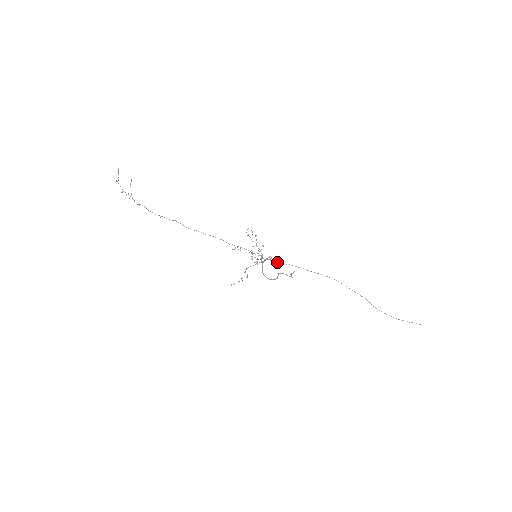
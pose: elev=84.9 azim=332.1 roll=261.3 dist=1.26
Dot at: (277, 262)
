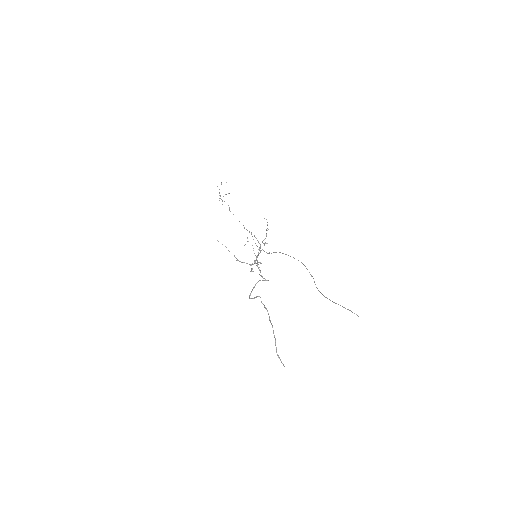
Dot at: (266, 252)
